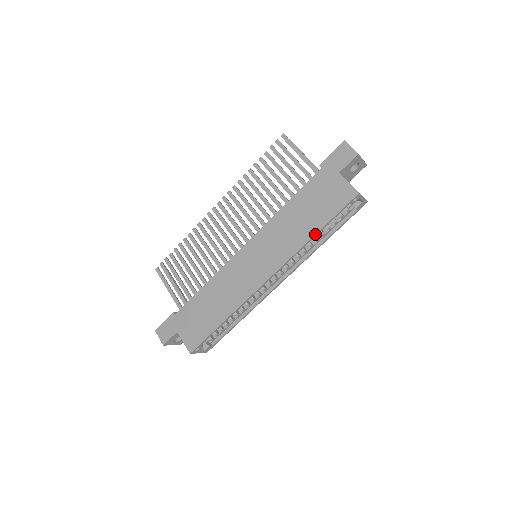
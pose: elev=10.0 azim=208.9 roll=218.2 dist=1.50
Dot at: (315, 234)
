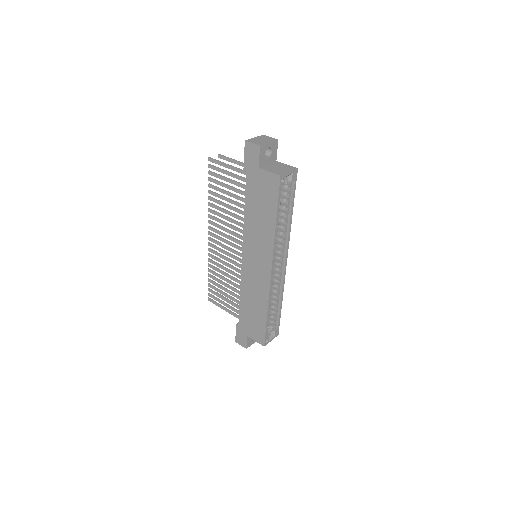
Dot at: (275, 223)
